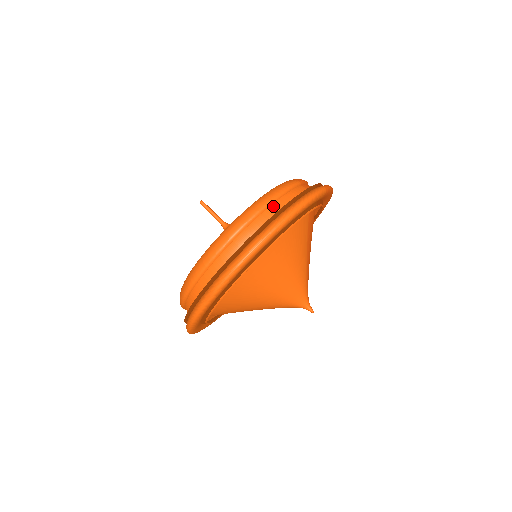
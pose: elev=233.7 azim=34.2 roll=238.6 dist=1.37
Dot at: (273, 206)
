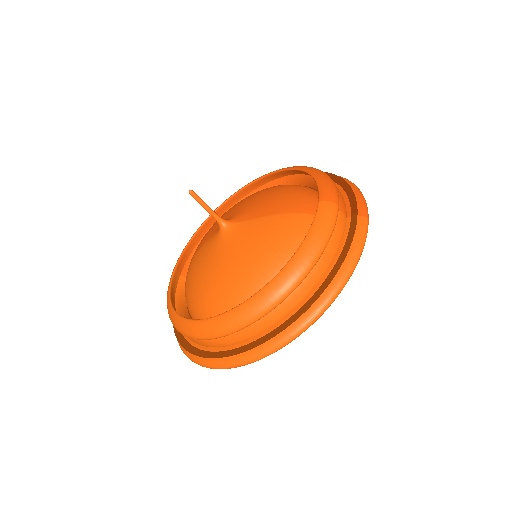
Dot at: (319, 264)
